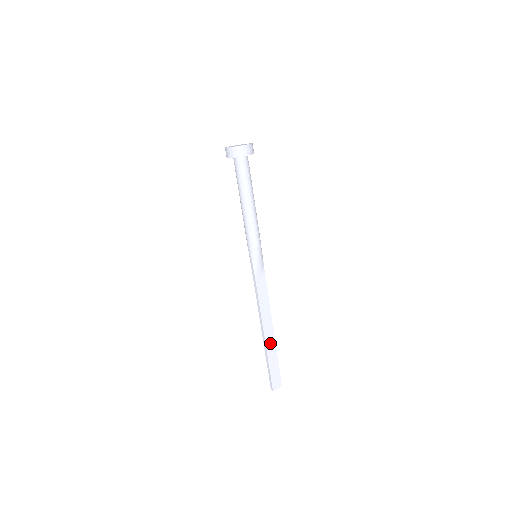
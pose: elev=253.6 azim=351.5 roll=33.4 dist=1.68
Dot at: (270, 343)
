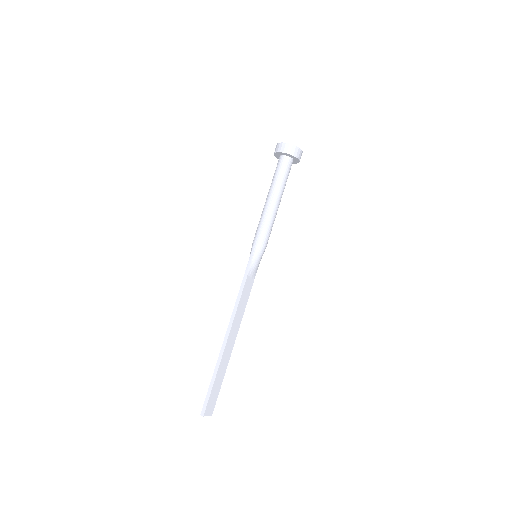
Dot at: (226, 356)
